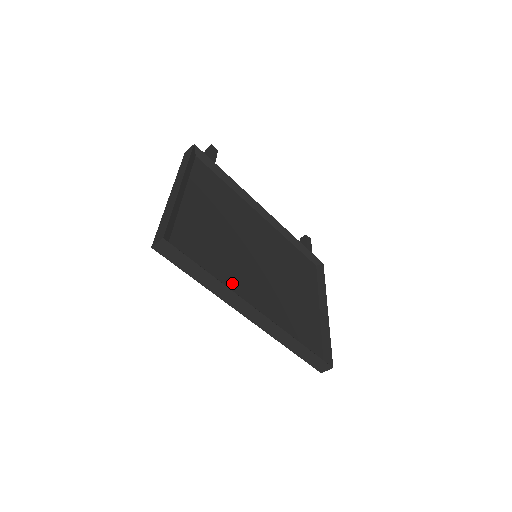
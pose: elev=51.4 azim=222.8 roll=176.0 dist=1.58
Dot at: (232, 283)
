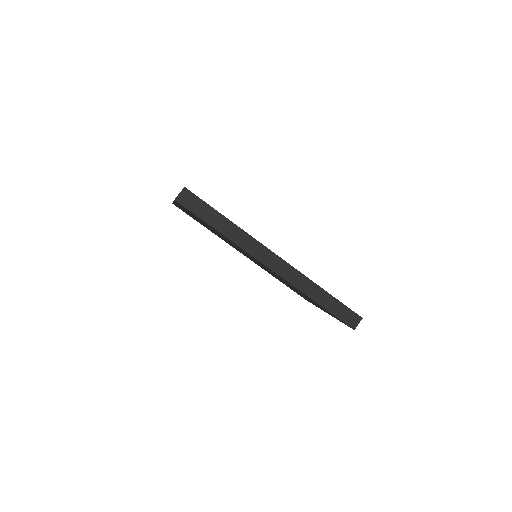
Dot at: occluded
